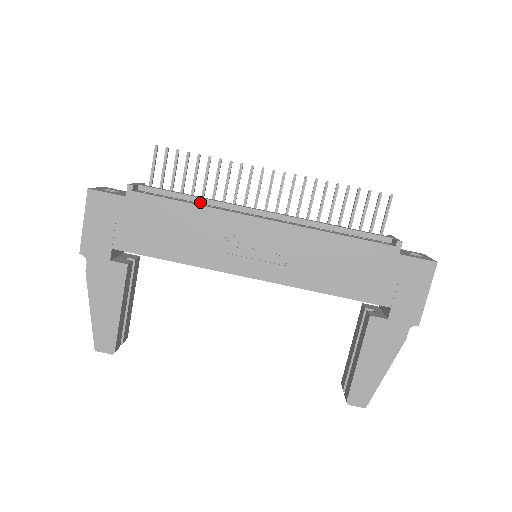
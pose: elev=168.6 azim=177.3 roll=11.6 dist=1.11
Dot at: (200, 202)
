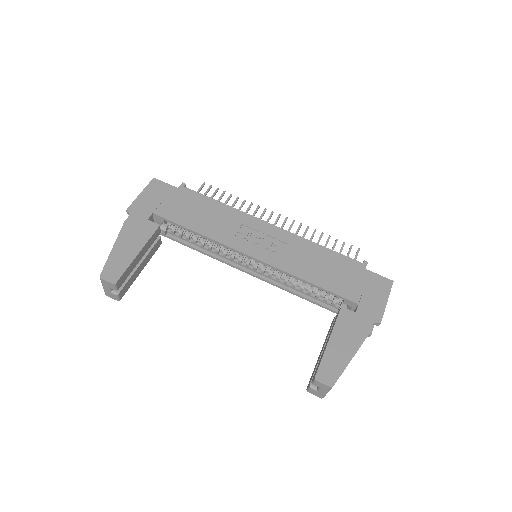
Dot at: occluded
